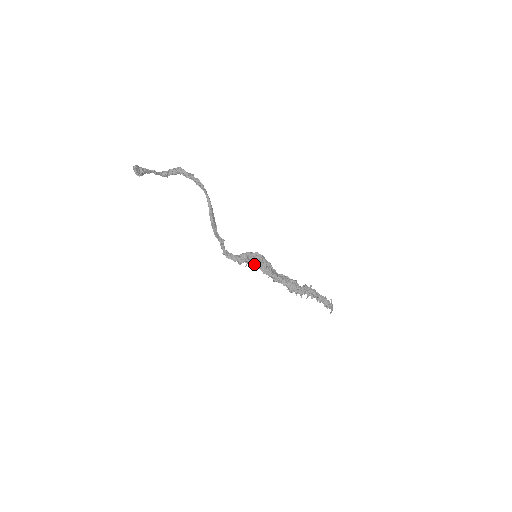
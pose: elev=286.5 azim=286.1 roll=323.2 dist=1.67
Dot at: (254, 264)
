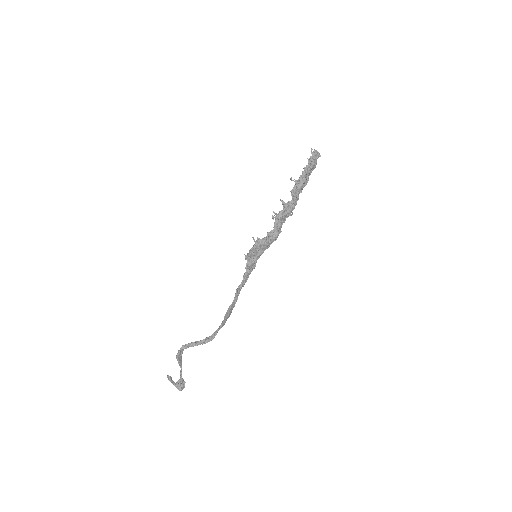
Dot at: occluded
